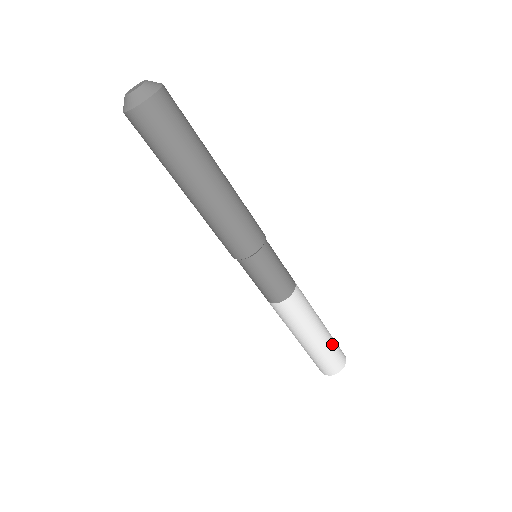
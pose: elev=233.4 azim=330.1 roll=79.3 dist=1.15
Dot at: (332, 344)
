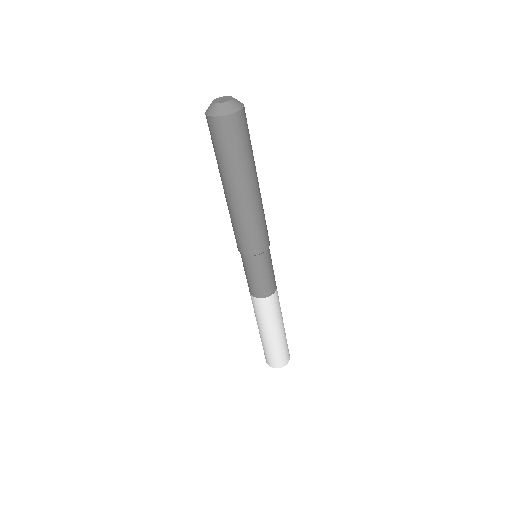
Dot at: (286, 341)
